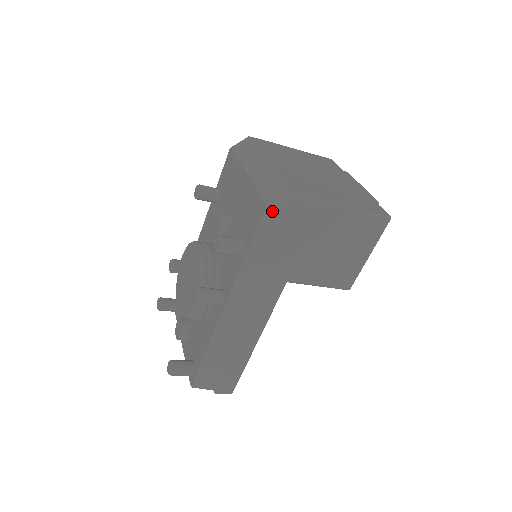
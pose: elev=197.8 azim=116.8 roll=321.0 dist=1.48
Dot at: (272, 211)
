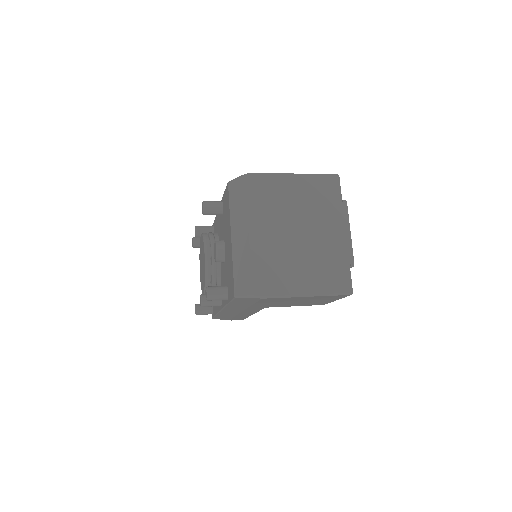
Dot at: (240, 299)
